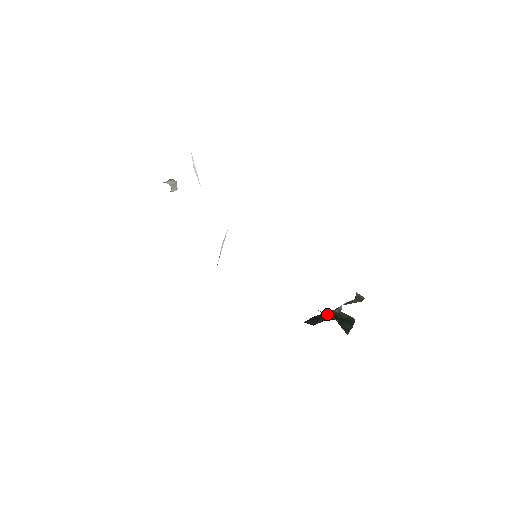
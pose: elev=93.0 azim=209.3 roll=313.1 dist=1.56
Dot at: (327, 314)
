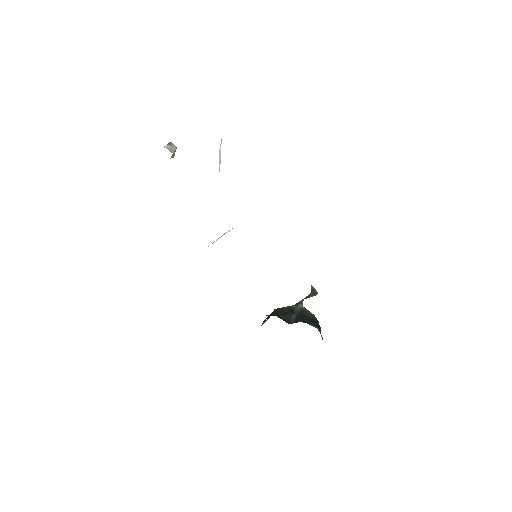
Dot at: (313, 324)
